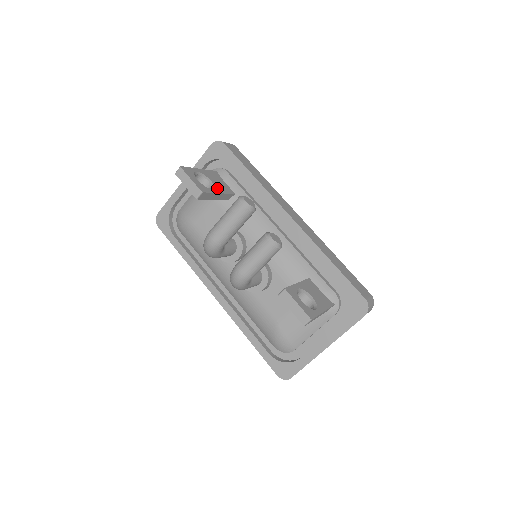
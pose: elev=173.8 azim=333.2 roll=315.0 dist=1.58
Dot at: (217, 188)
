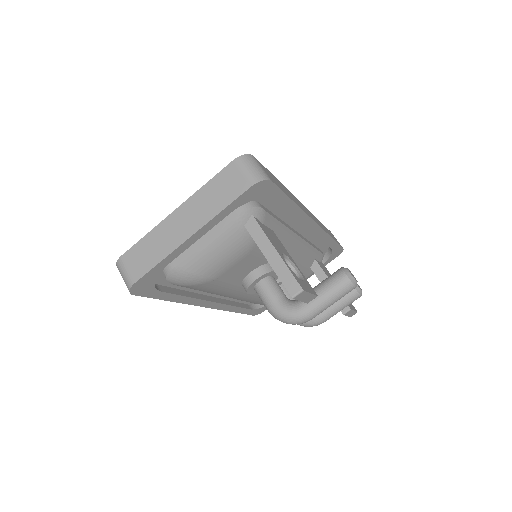
Dot at: (289, 257)
